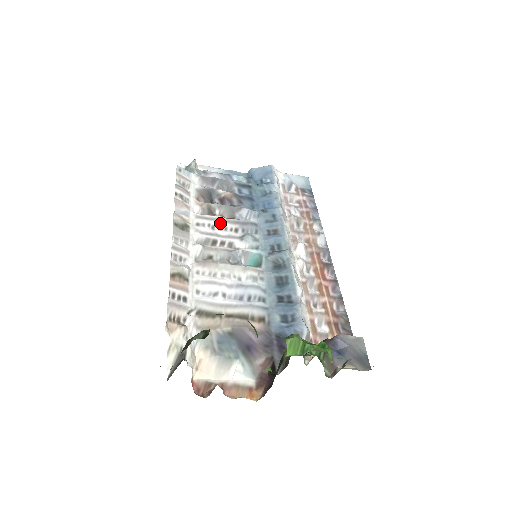
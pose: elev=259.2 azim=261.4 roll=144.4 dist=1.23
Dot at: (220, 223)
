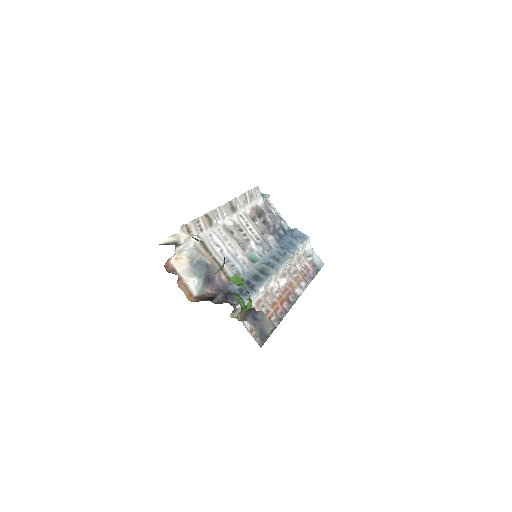
Dot at: (253, 228)
